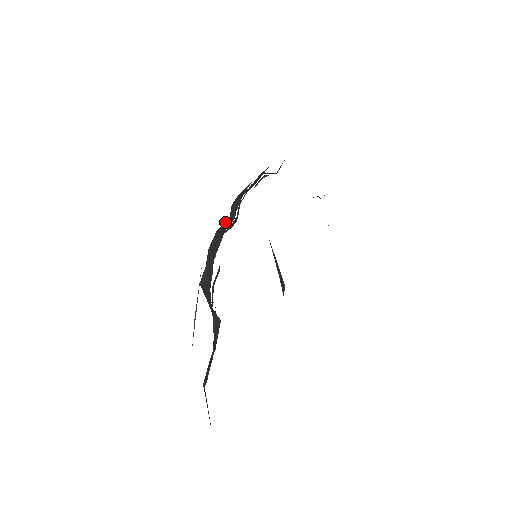
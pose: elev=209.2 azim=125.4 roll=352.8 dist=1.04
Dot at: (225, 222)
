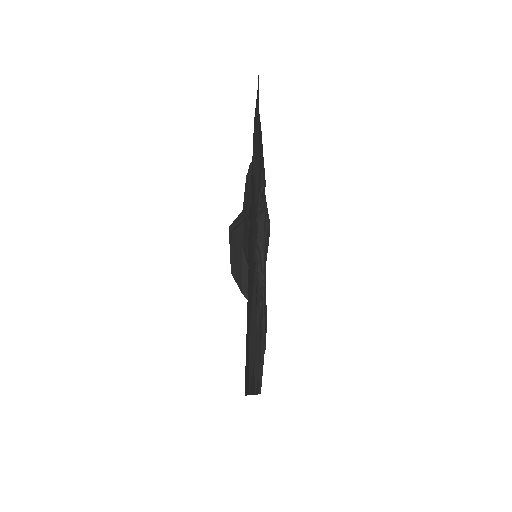
Dot at: occluded
